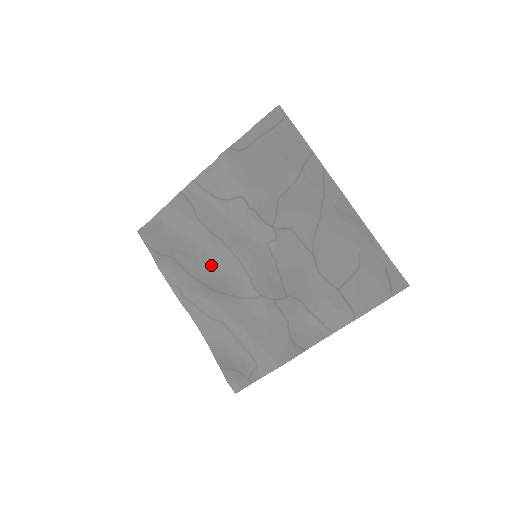
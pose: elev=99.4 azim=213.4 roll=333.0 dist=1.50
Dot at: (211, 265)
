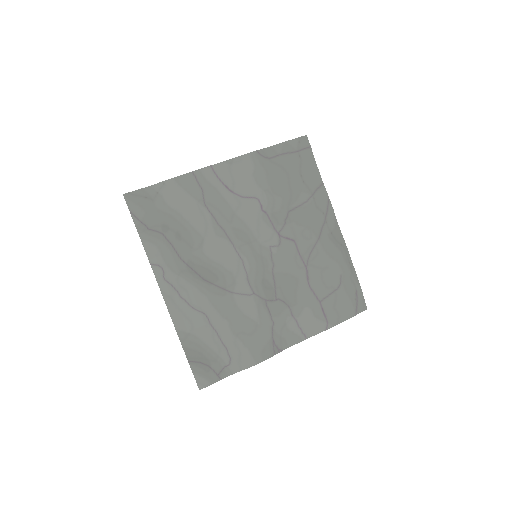
Dot at: (206, 253)
